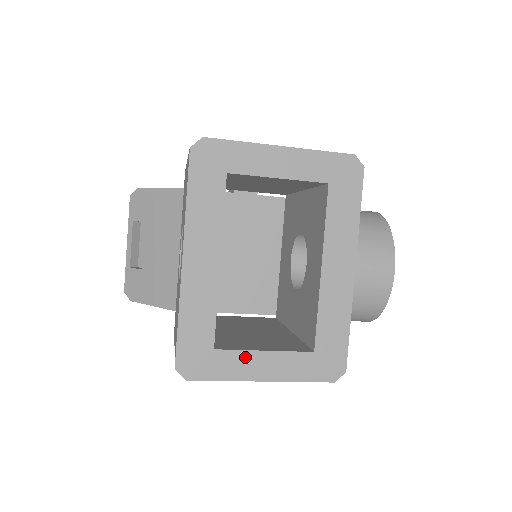
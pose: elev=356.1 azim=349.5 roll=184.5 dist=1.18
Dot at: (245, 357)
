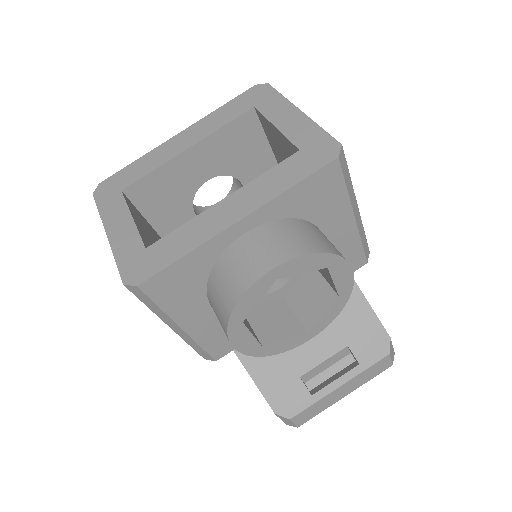
Dot at: (122, 210)
